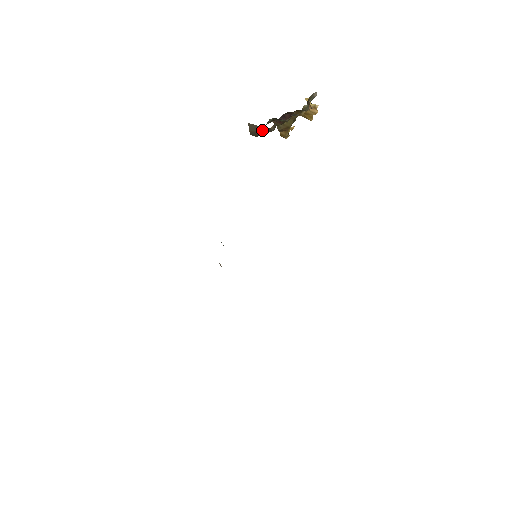
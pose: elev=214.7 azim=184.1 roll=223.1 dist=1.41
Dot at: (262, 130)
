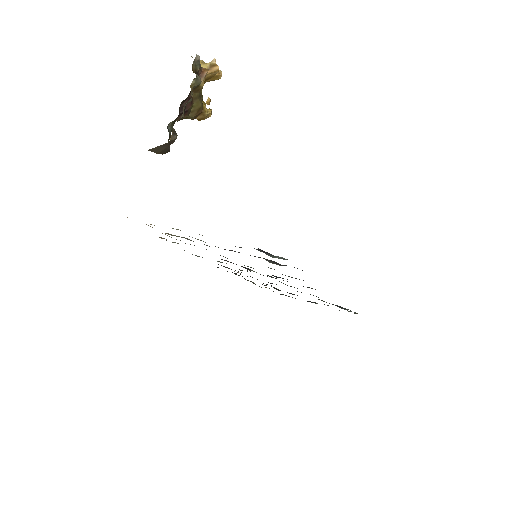
Dot at: (165, 146)
